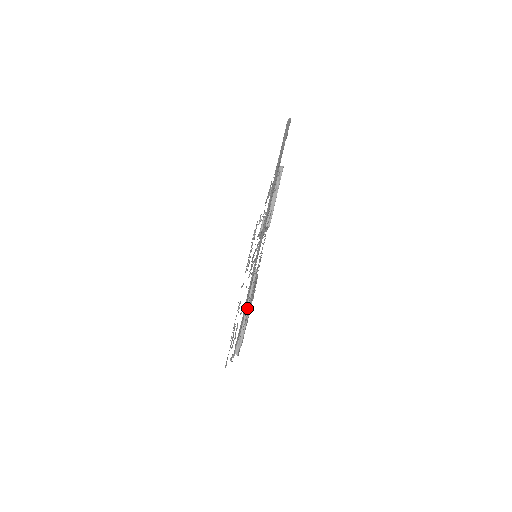
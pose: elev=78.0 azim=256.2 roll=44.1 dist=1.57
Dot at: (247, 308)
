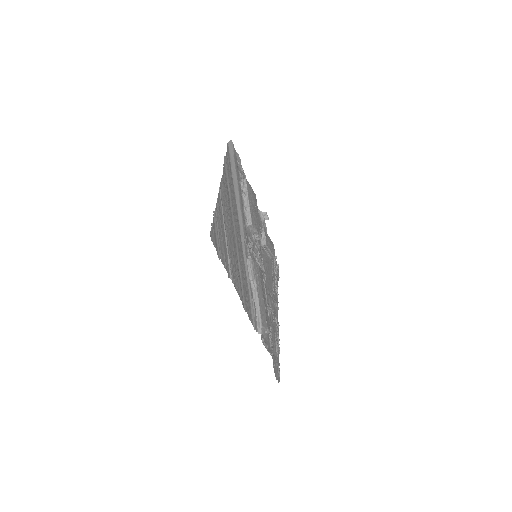
Dot at: (254, 290)
